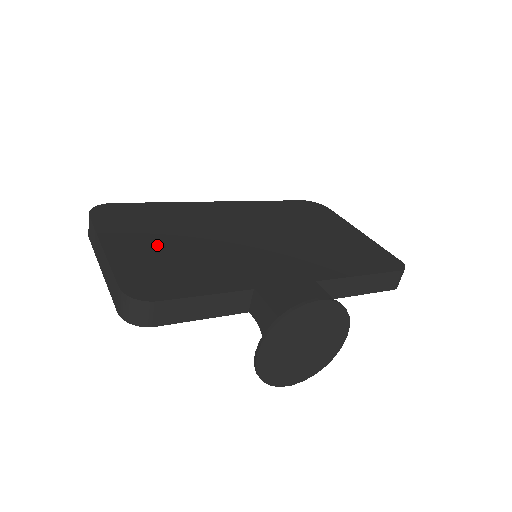
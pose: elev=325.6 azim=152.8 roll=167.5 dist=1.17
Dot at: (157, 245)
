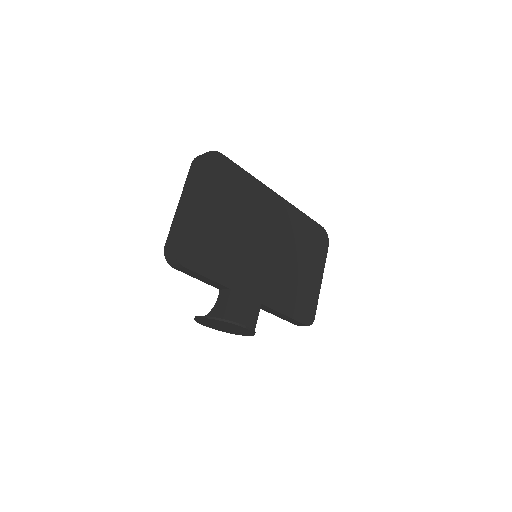
Dot at: (215, 218)
